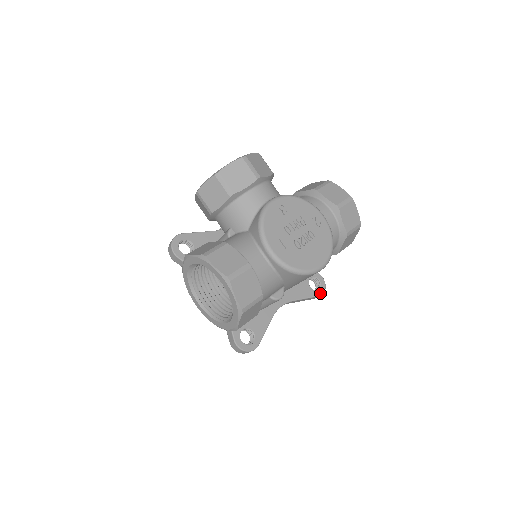
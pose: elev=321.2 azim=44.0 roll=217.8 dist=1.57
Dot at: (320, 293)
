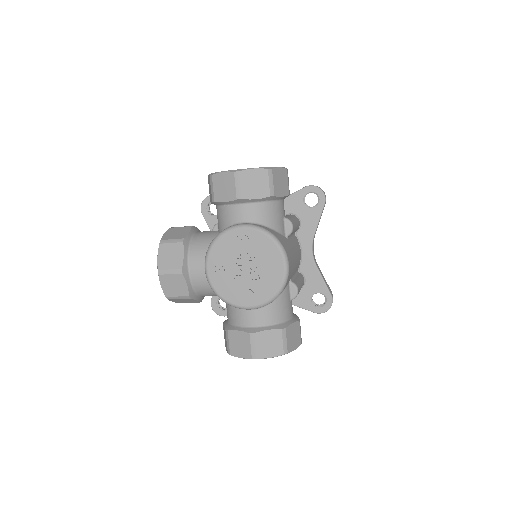
Dot at: (323, 200)
